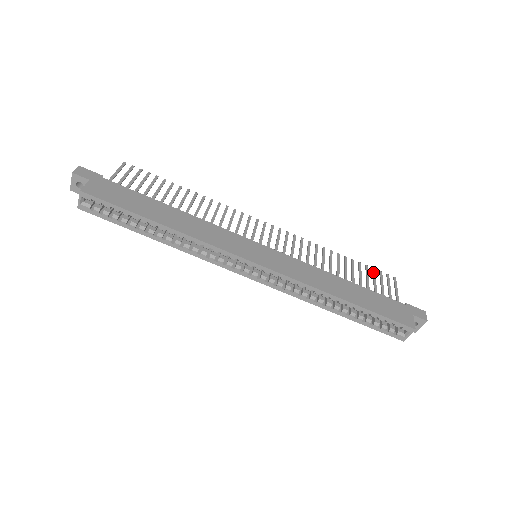
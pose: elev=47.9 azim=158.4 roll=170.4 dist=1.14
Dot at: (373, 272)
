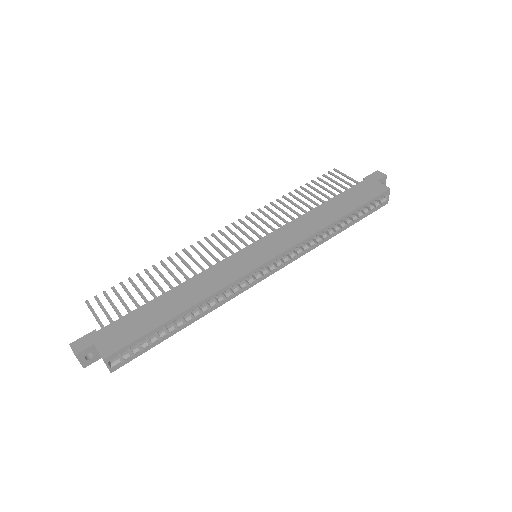
Dot at: (321, 181)
